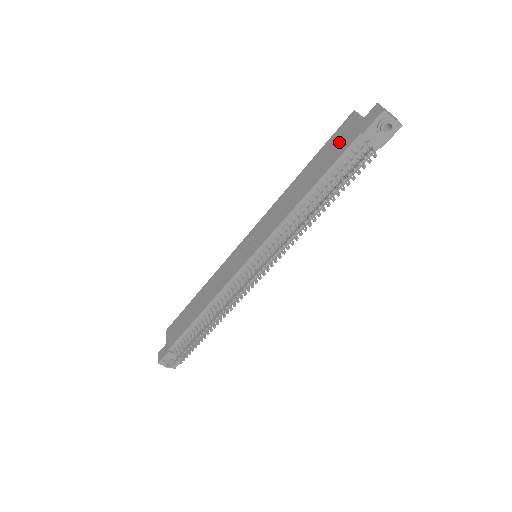
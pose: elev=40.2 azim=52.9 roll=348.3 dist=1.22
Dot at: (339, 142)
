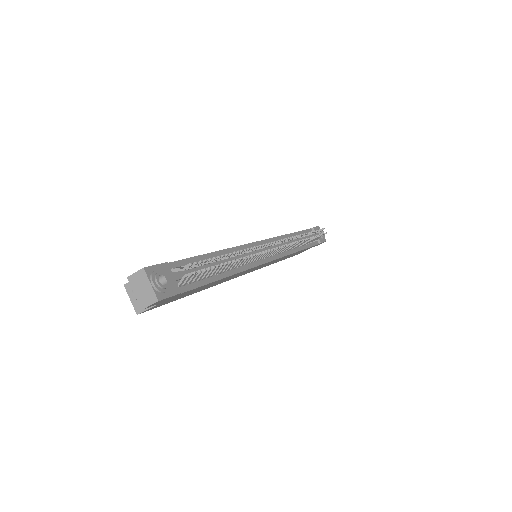
Dot at: occluded
